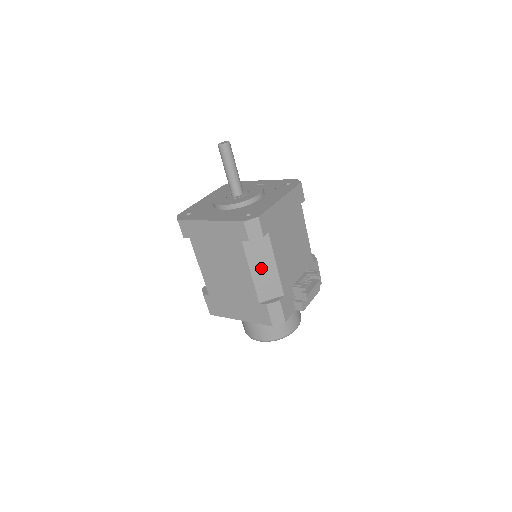
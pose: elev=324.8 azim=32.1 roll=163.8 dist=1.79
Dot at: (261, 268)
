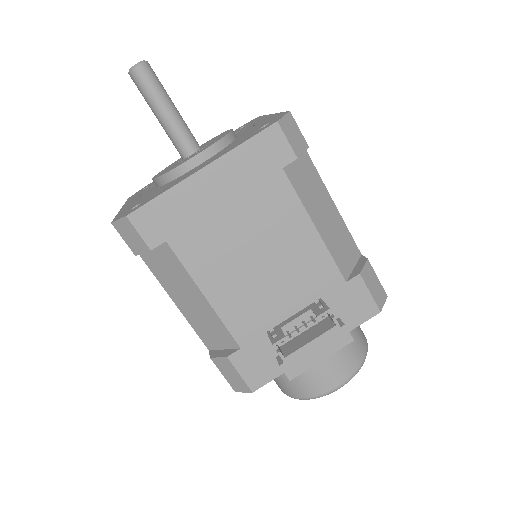
Dot at: (185, 298)
